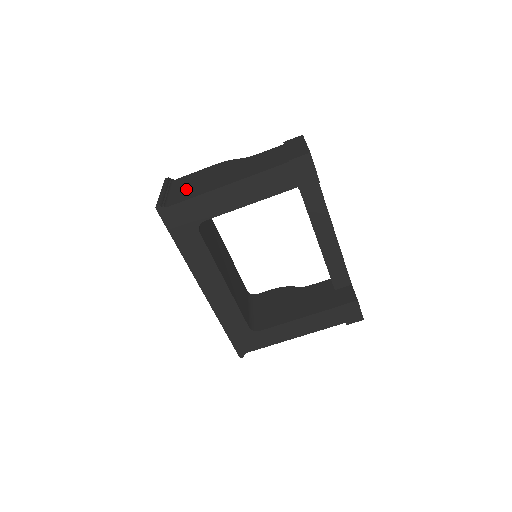
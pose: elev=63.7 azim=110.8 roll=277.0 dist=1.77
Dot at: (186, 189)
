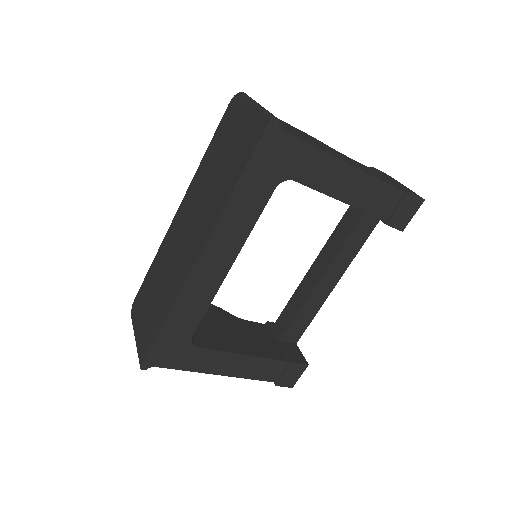
Dot at: (288, 128)
